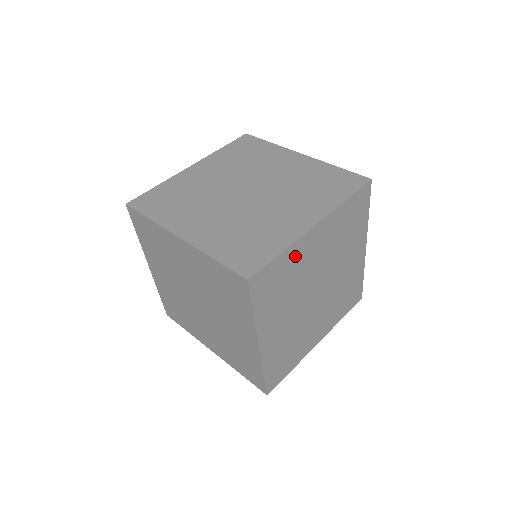
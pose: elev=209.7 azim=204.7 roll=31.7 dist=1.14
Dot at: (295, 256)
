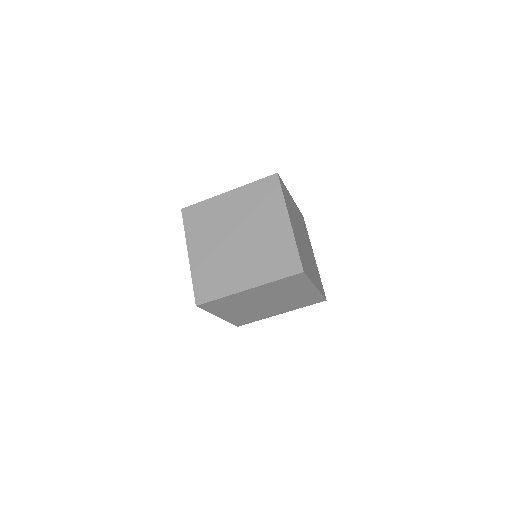
Dot at: (234, 298)
